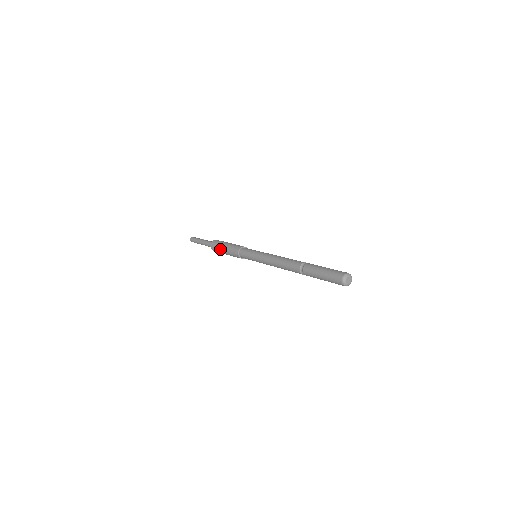
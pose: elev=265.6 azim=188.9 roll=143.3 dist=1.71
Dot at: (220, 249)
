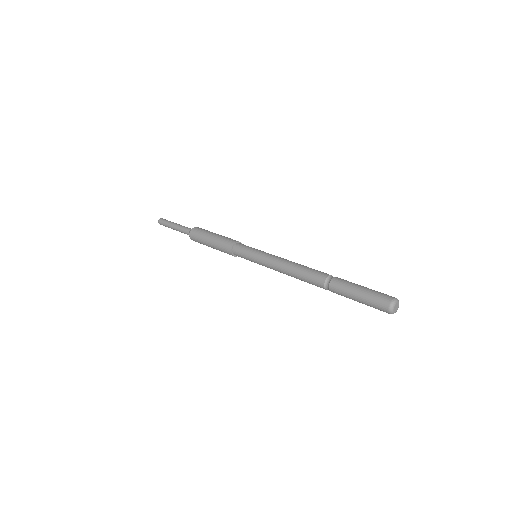
Dot at: (205, 237)
